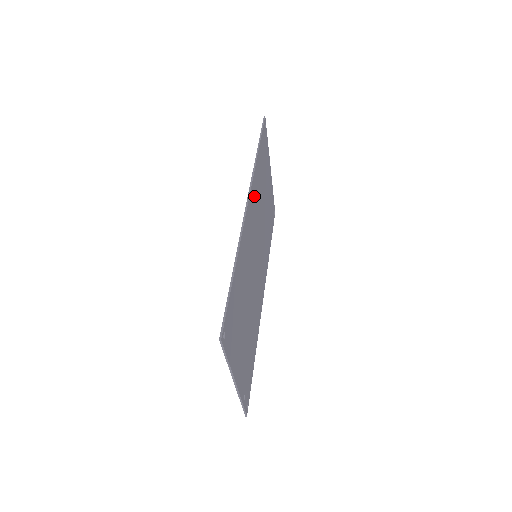
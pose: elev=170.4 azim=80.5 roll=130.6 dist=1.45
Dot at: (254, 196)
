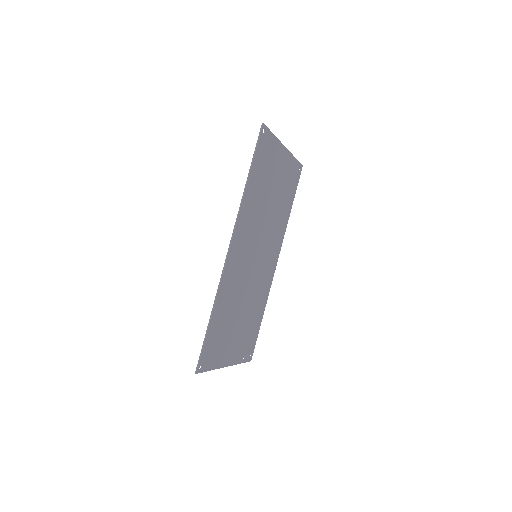
Dot at: (244, 224)
